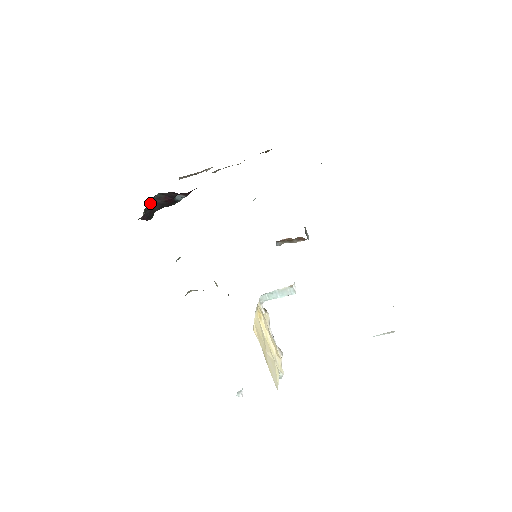
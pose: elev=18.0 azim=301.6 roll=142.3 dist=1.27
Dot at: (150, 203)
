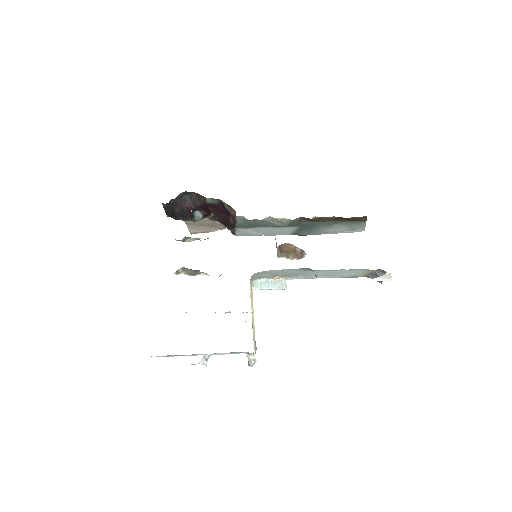
Dot at: (177, 199)
